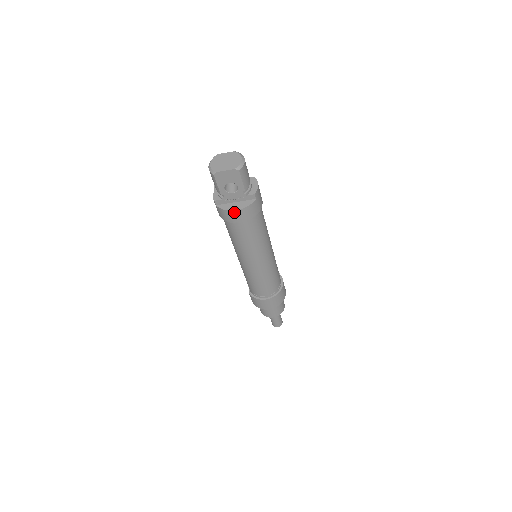
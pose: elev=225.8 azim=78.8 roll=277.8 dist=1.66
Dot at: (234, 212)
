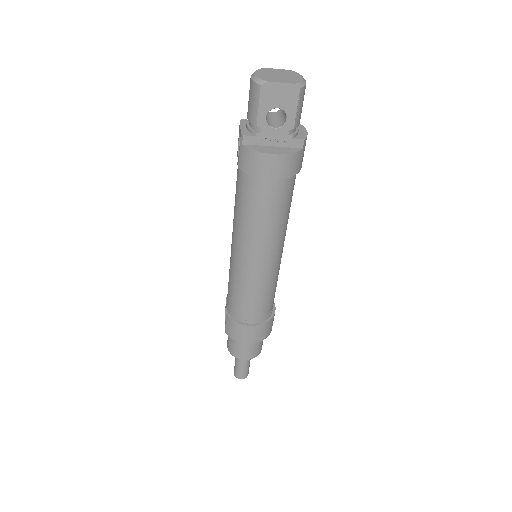
Dot at: (270, 157)
